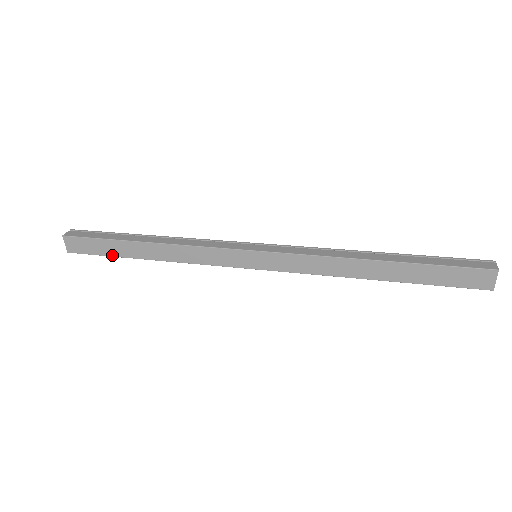
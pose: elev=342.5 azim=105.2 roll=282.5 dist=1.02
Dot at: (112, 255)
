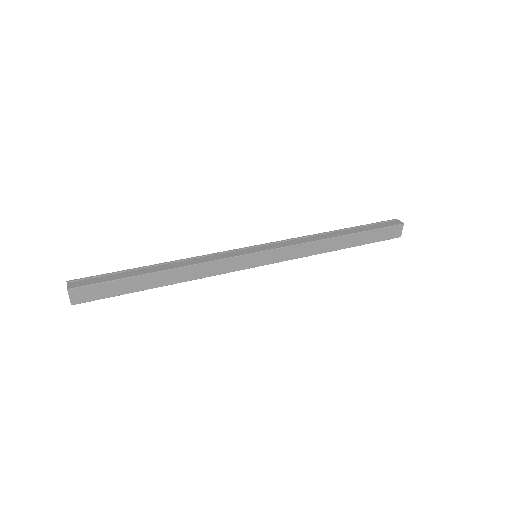
Dot at: (125, 293)
